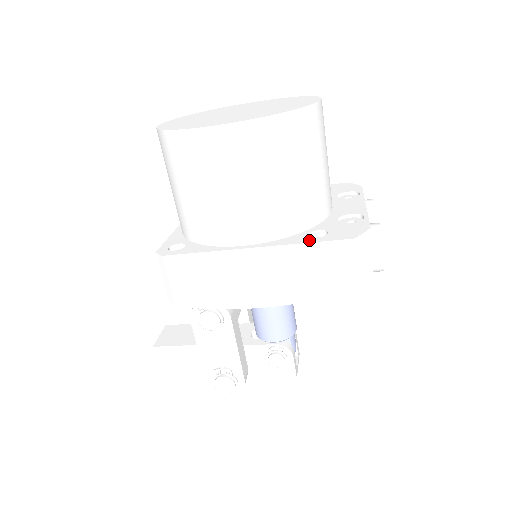
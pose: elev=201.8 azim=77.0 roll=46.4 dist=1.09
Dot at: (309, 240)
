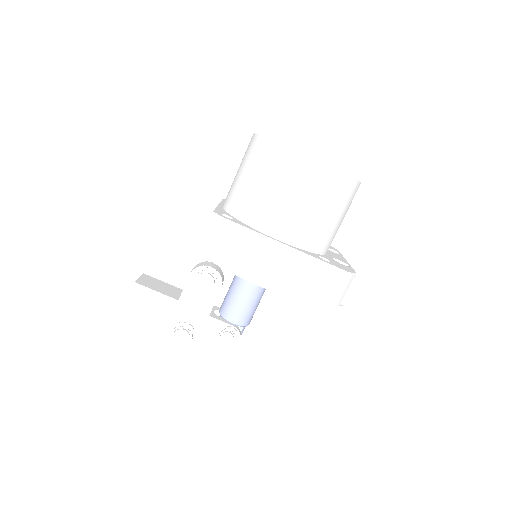
Dot at: (321, 259)
